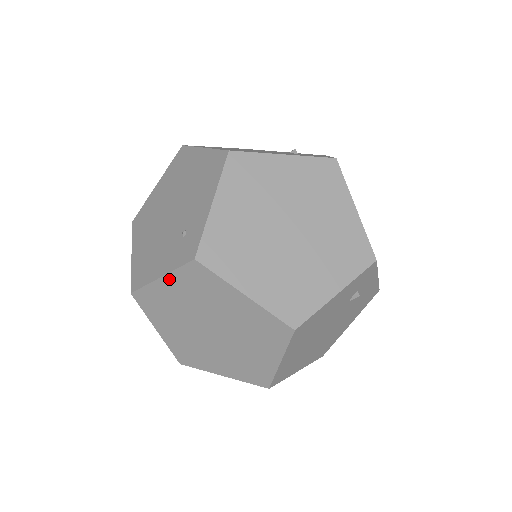
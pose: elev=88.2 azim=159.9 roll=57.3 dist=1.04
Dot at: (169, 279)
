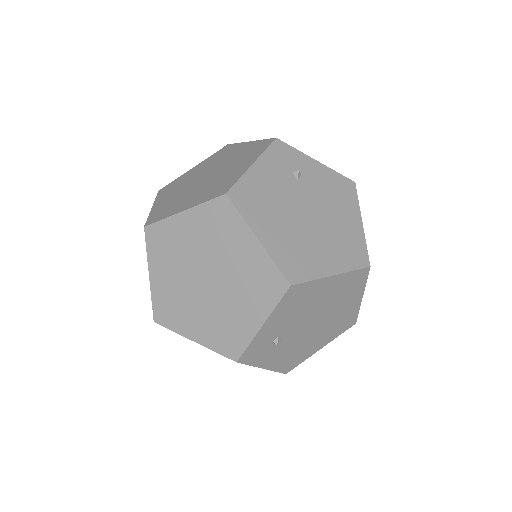
Dot at: (152, 268)
